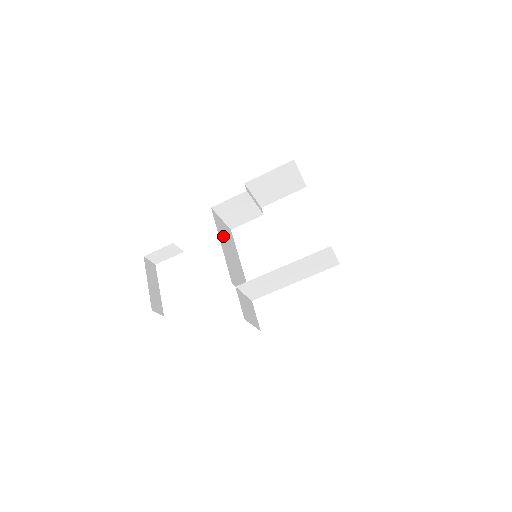
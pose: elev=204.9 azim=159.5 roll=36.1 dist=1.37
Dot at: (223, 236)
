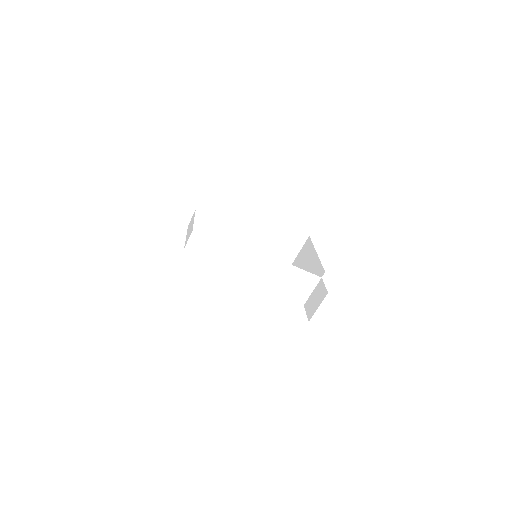
Dot at: occluded
